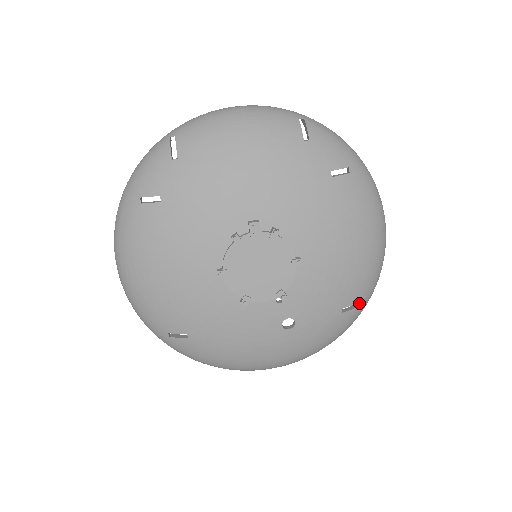
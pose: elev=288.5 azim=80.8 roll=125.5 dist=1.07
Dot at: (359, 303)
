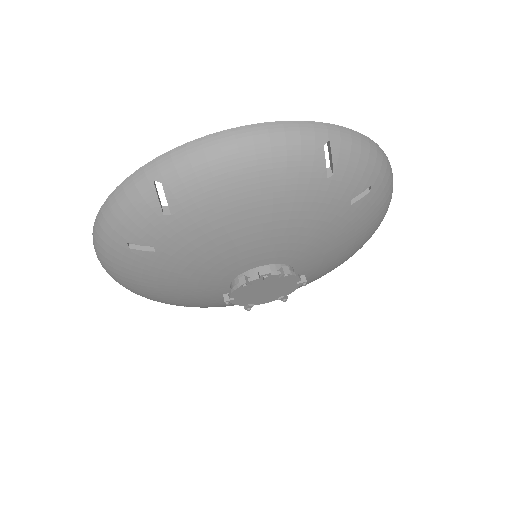
Dot at: occluded
